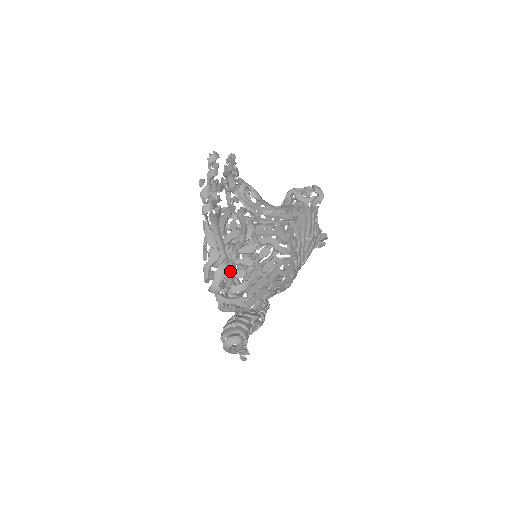
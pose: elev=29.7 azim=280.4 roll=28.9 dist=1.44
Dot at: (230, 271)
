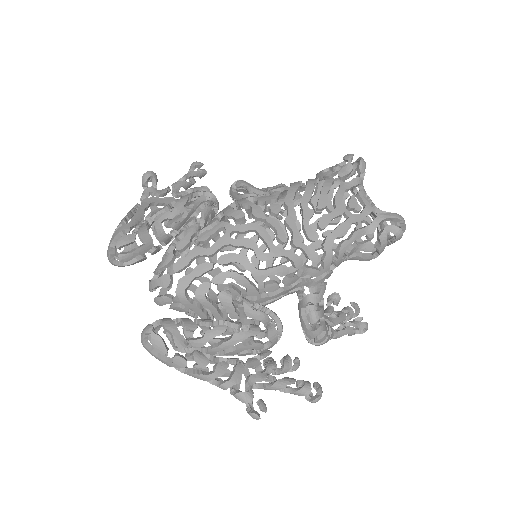
Dot at: (147, 243)
